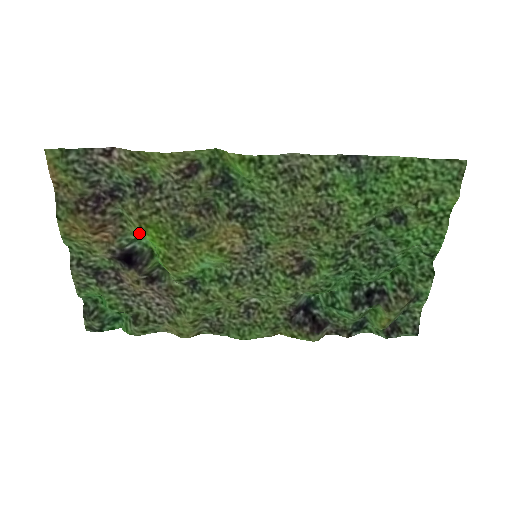
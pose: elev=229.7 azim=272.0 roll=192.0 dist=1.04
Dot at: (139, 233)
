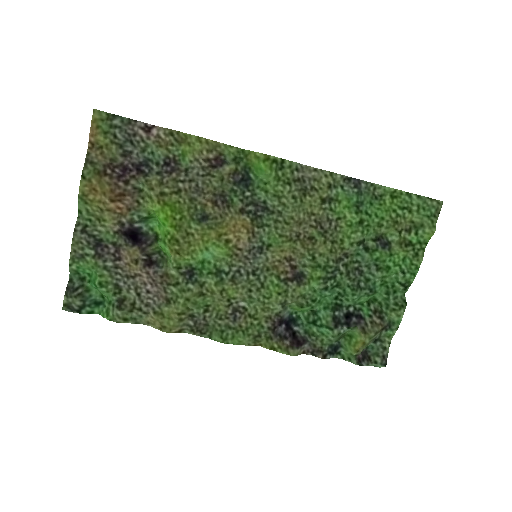
Dot at: (154, 210)
